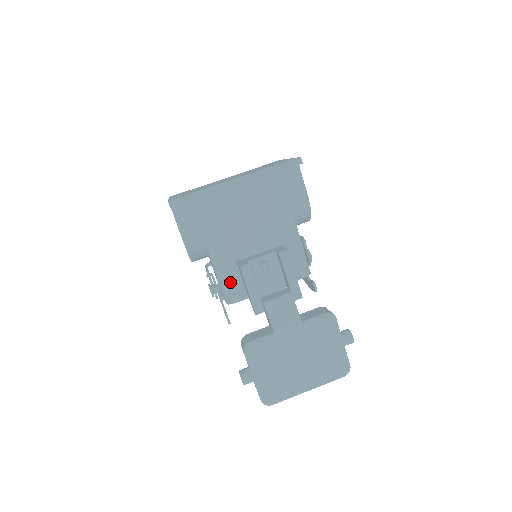
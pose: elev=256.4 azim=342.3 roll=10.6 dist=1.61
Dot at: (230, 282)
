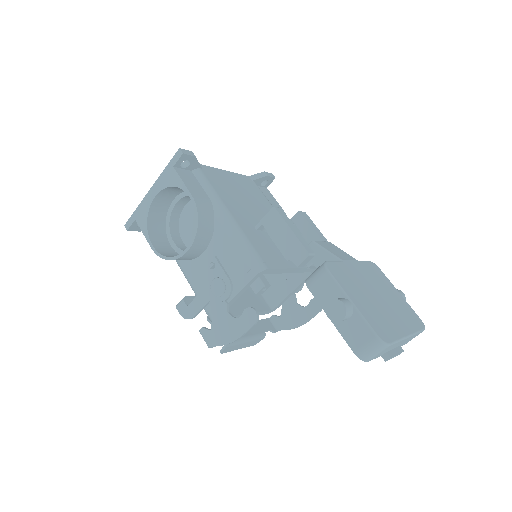
Dot at: (255, 246)
